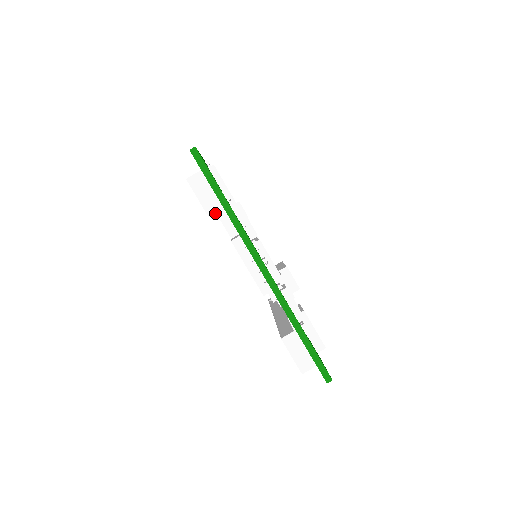
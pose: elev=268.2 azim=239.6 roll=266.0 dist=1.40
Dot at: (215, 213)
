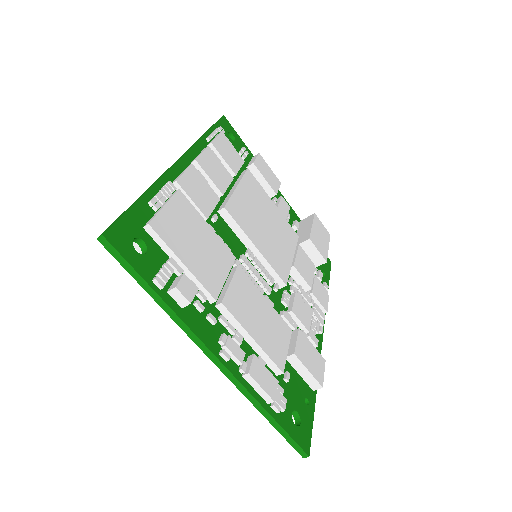
Dot at: occluded
